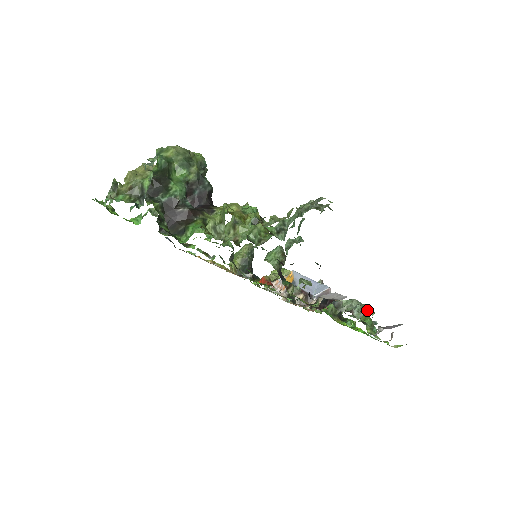
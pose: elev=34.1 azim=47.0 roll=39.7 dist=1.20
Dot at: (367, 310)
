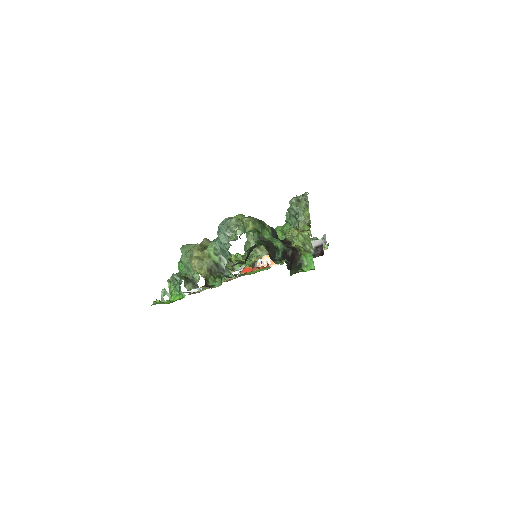
Dot at: (323, 239)
